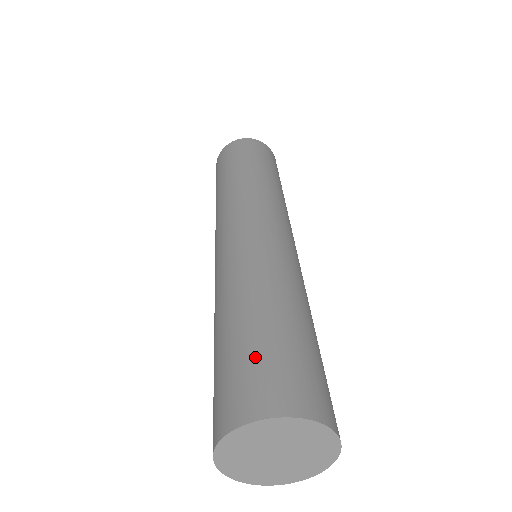
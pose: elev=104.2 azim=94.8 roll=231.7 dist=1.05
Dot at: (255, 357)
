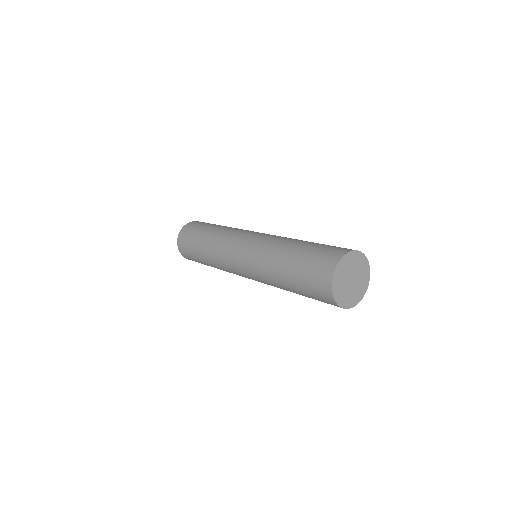
Dot at: (314, 254)
